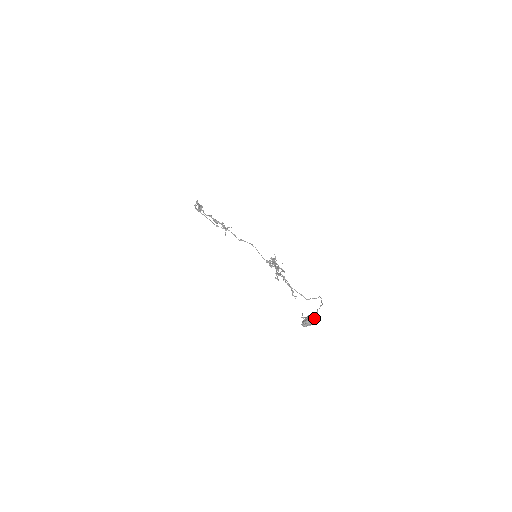
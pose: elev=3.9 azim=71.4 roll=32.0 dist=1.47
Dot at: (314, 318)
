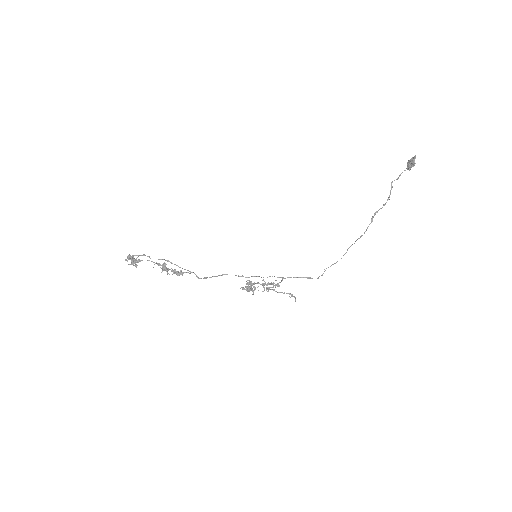
Dot at: occluded
